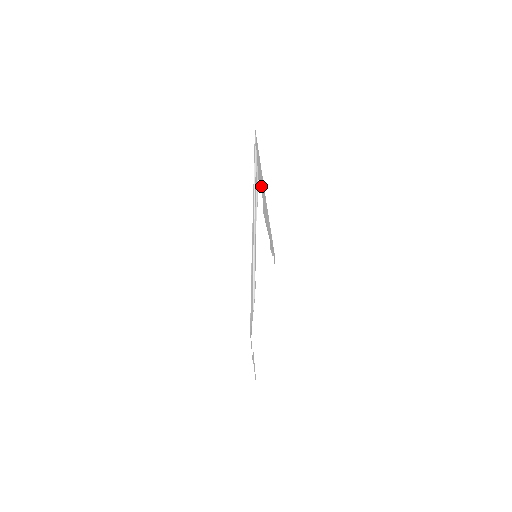
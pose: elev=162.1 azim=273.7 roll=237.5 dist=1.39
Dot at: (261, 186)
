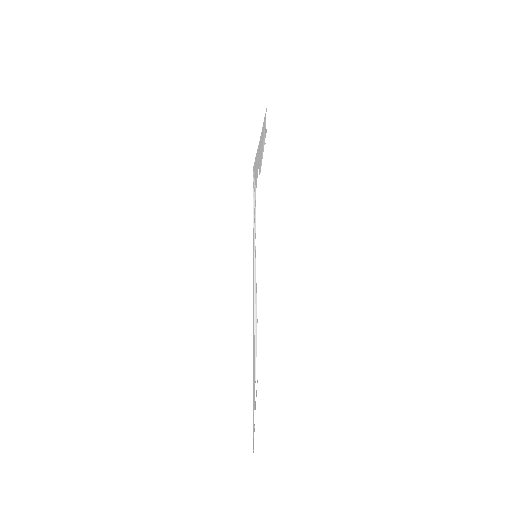
Dot at: (257, 167)
